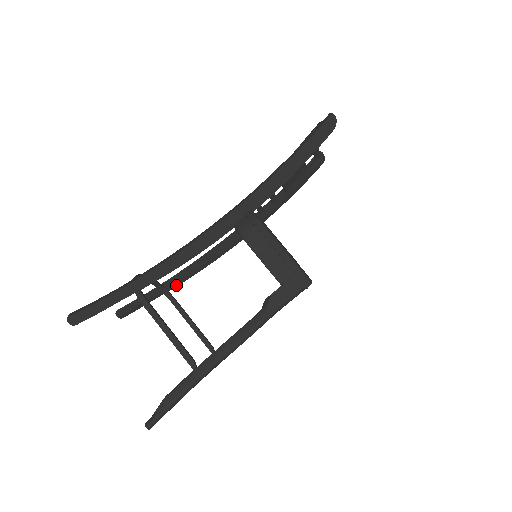
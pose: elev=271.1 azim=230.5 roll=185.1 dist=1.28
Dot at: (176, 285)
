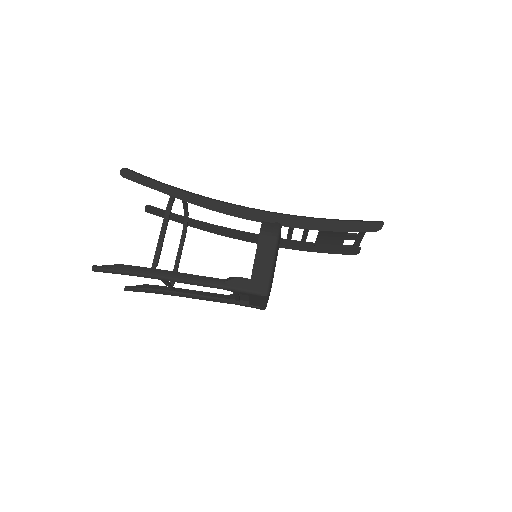
Dot at: (196, 227)
